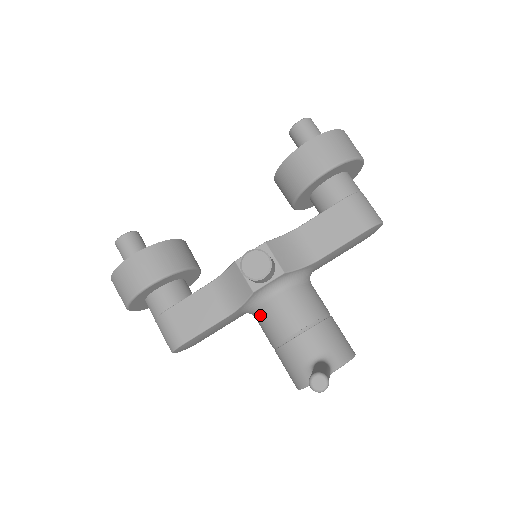
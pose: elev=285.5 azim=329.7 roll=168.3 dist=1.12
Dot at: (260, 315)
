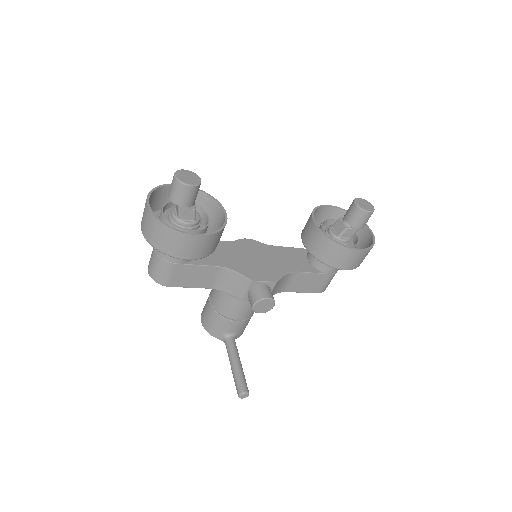
Dot at: (227, 297)
